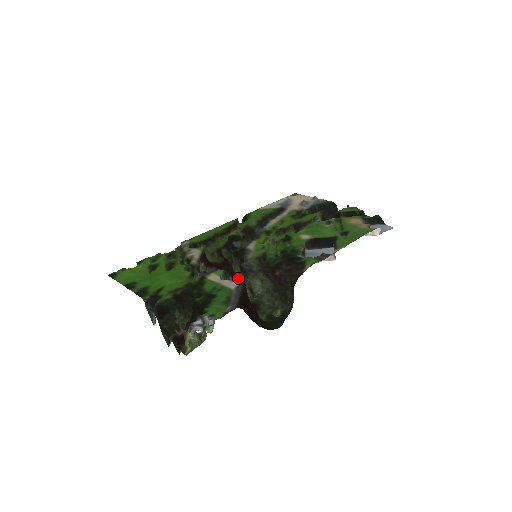
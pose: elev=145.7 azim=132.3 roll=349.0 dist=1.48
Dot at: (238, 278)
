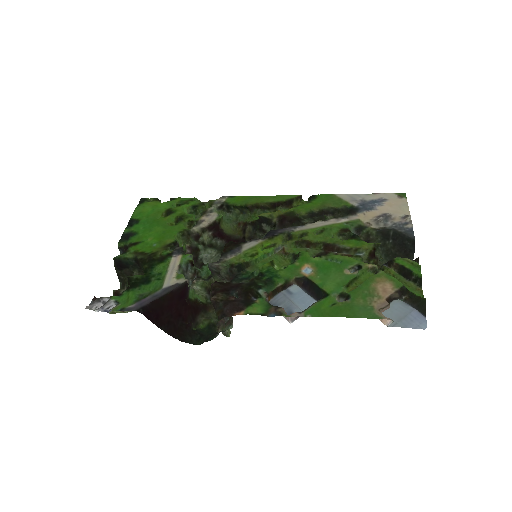
Dot at: occluded
